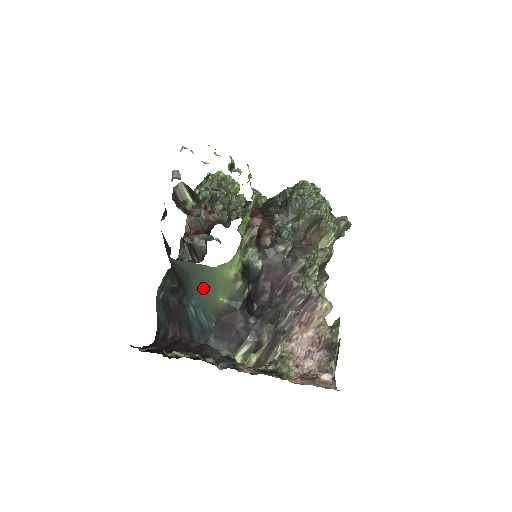
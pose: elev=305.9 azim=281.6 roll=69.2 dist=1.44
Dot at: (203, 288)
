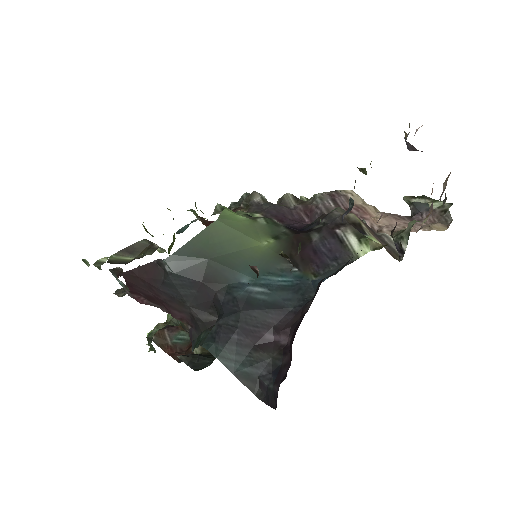
Dot at: (235, 254)
